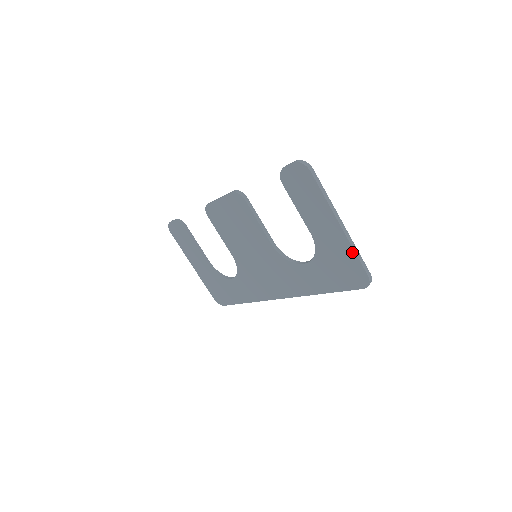
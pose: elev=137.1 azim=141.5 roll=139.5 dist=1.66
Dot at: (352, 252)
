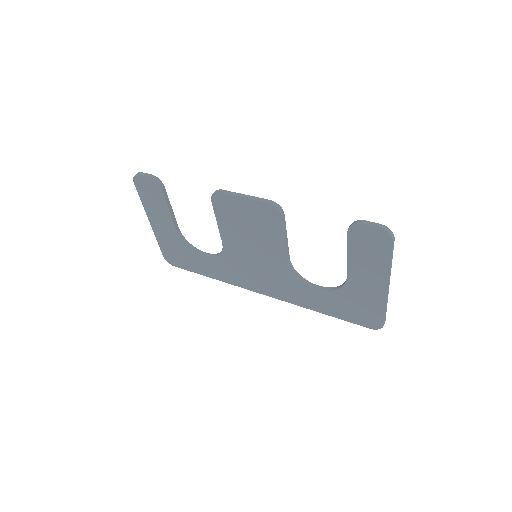
Dot at: (383, 307)
